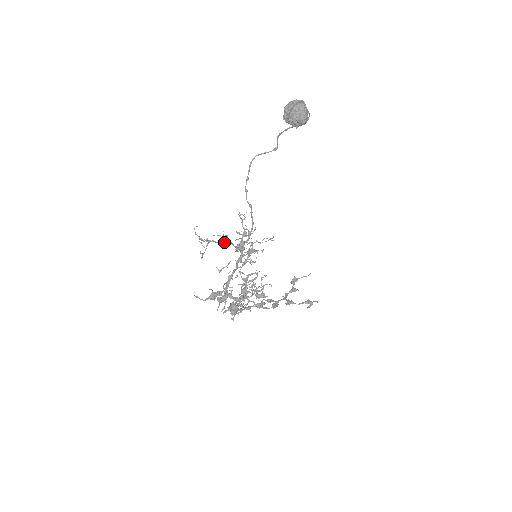
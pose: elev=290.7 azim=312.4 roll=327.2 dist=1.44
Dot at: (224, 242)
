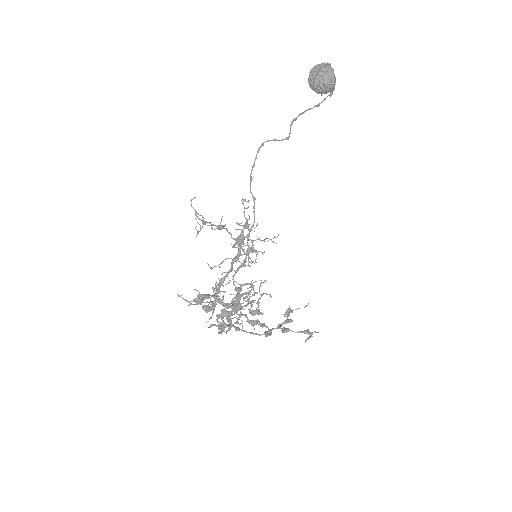
Dot at: occluded
